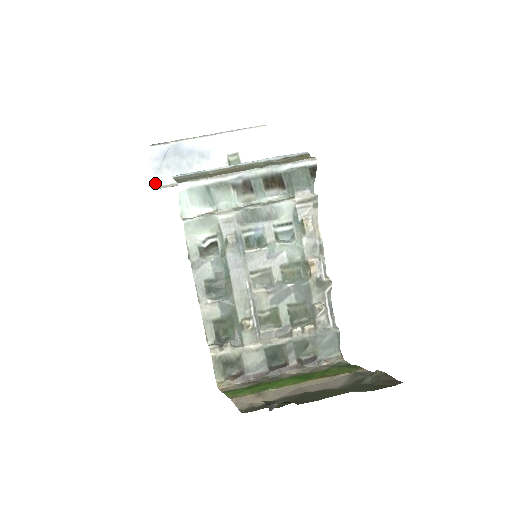
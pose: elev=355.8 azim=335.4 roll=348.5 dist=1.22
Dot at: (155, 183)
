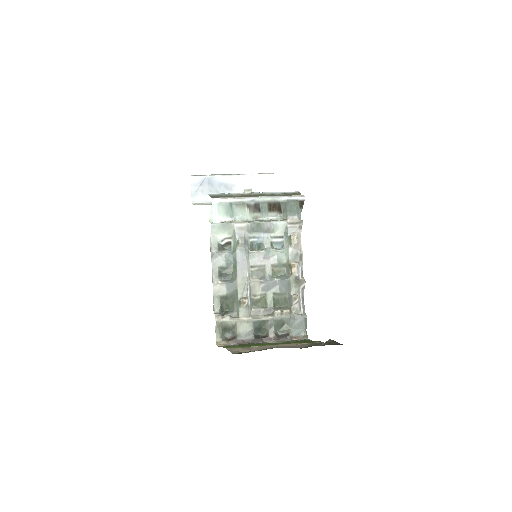
Dot at: occluded
